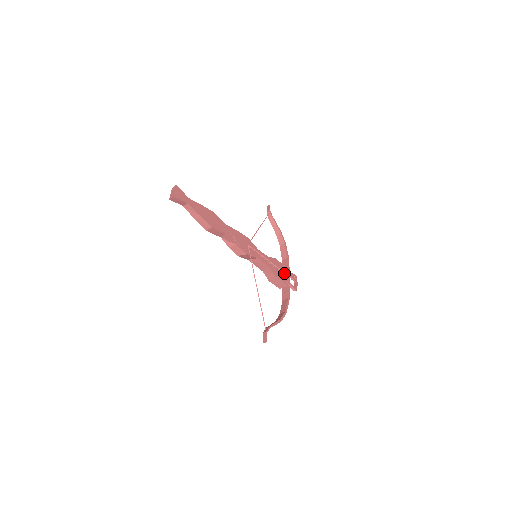
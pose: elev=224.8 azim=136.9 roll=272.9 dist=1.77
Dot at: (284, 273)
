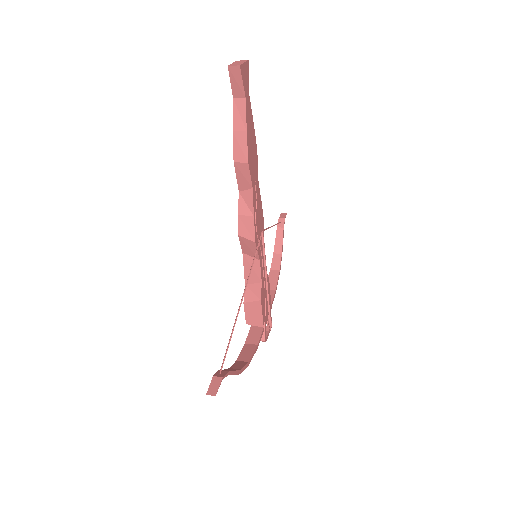
Dot at: (267, 307)
